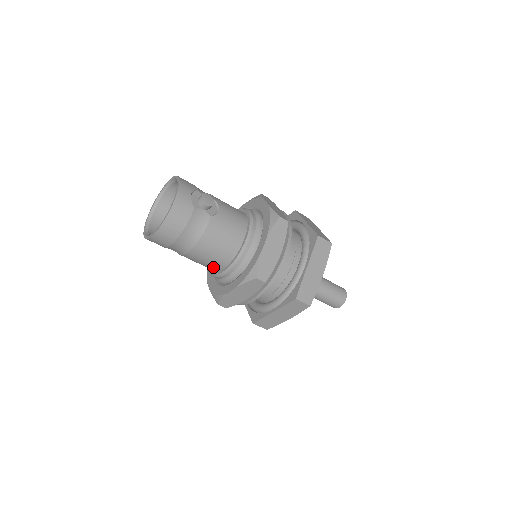
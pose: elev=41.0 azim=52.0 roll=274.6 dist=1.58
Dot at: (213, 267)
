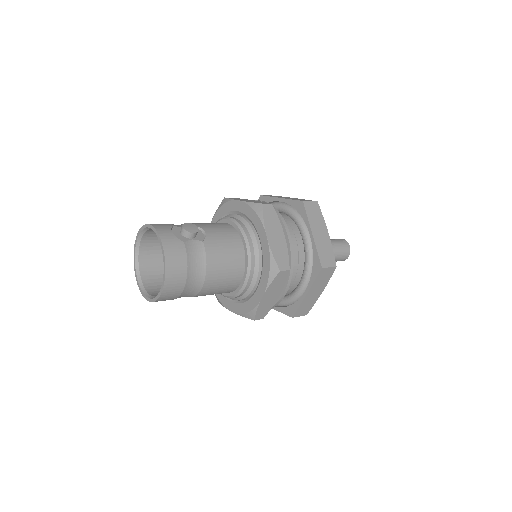
Dot at: (230, 289)
